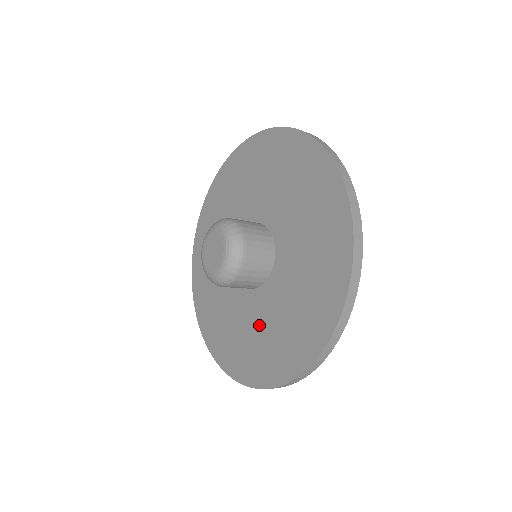
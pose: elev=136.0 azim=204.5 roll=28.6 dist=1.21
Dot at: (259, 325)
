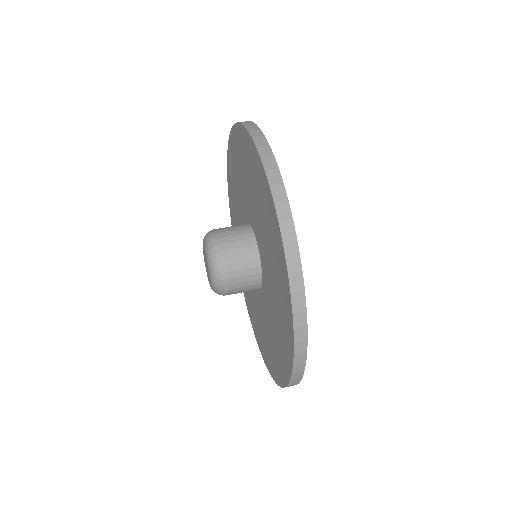
Dot at: (265, 325)
